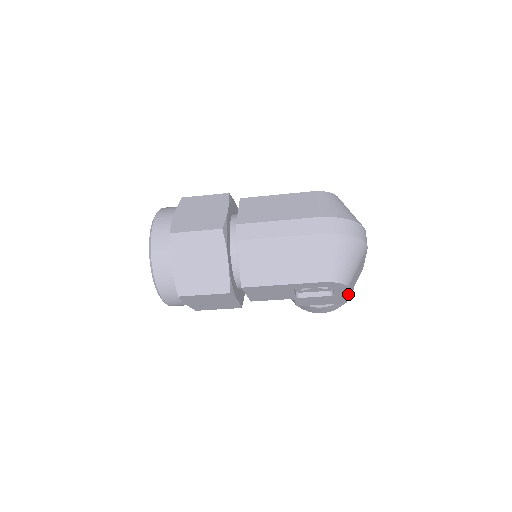
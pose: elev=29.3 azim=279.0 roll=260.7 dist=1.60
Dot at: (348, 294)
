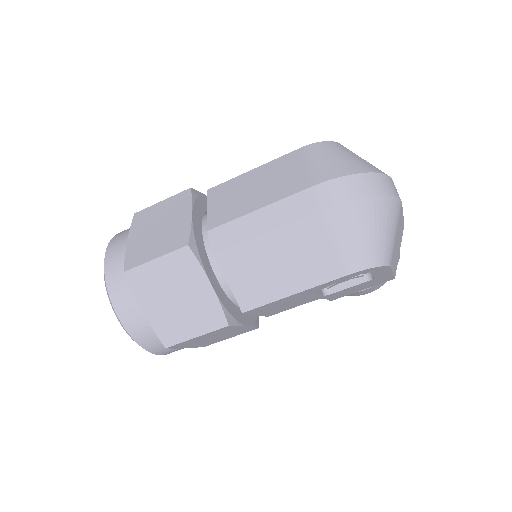
Dot at: occluded
